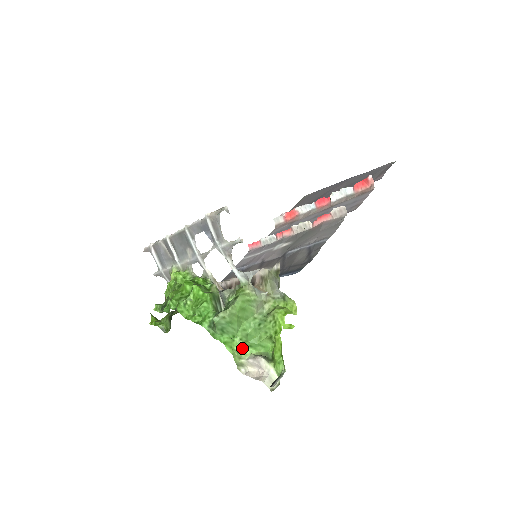
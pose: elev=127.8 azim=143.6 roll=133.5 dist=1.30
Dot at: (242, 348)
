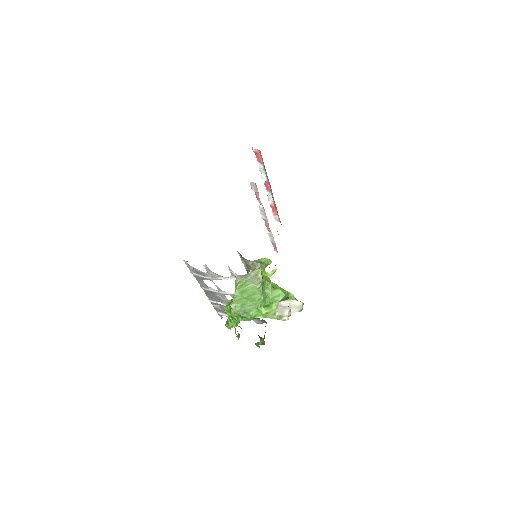
Dot at: (268, 309)
